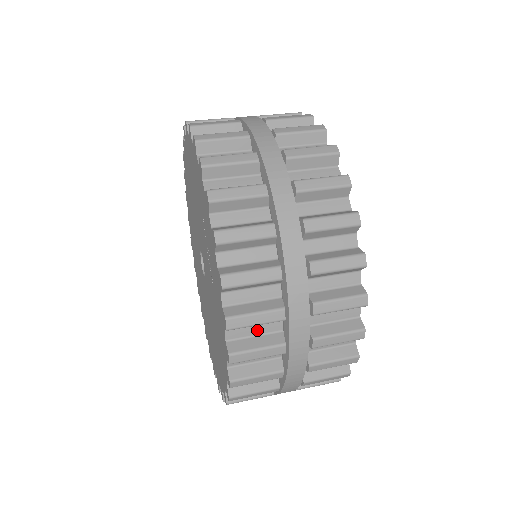
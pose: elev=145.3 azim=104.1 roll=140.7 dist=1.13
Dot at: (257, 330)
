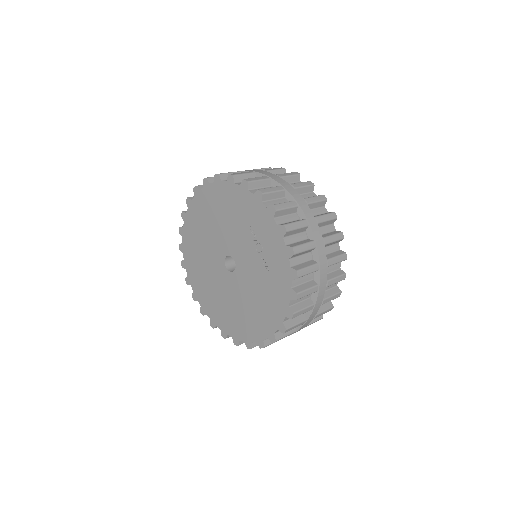
Dot at: (303, 280)
